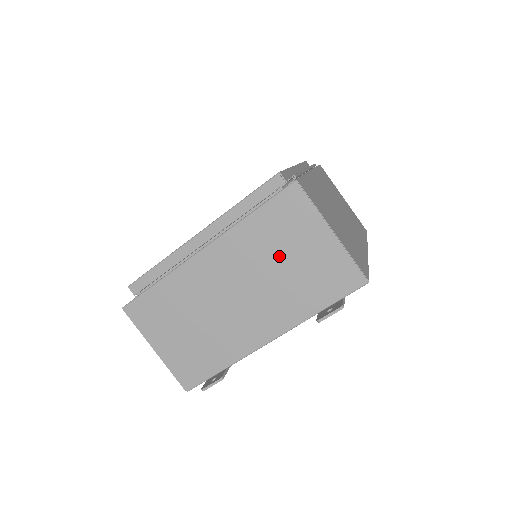
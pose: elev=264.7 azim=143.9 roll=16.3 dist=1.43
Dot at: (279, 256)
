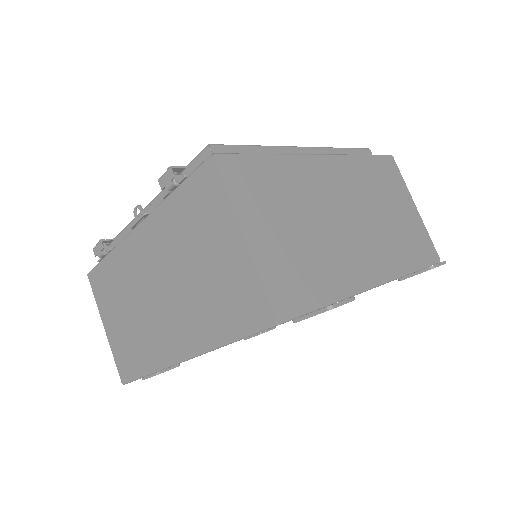
Dot at: (384, 202)
